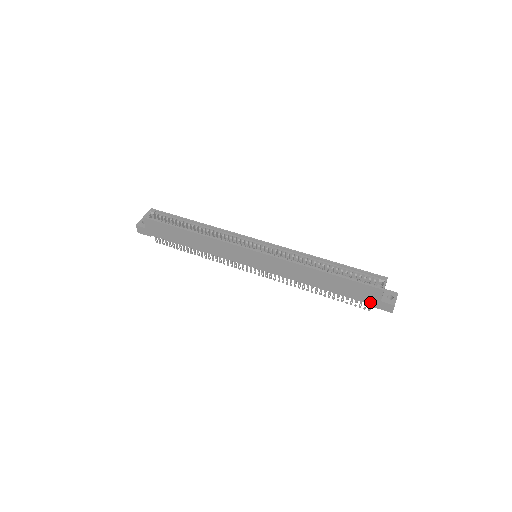
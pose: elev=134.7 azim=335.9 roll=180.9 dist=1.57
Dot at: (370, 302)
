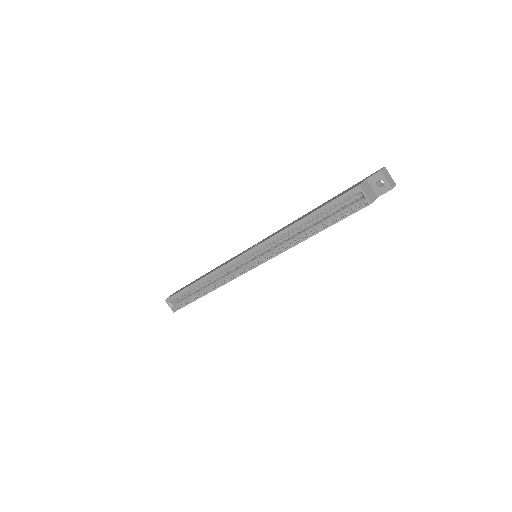
Dot at: occluded
